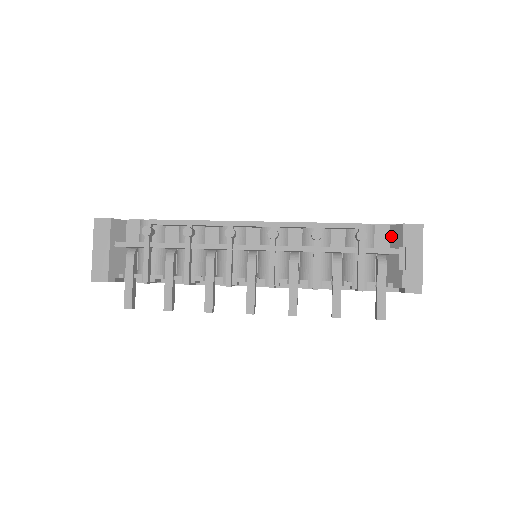
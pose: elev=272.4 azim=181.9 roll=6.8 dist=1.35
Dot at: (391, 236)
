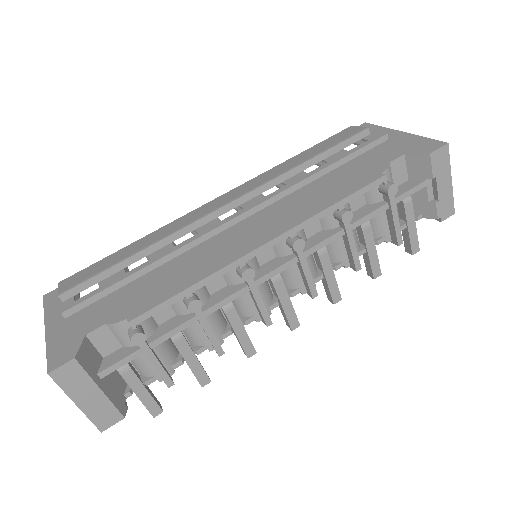
Dot at: (409, 166)
